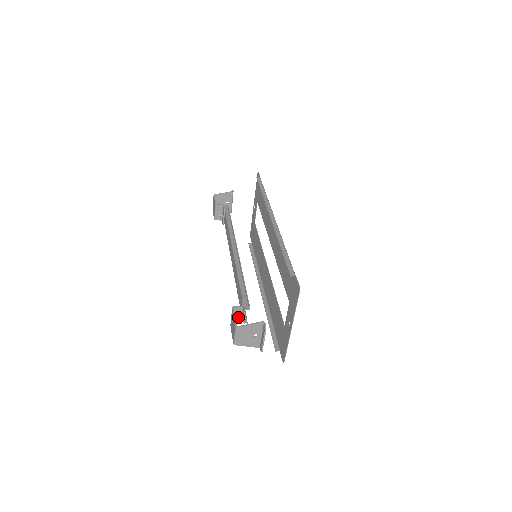
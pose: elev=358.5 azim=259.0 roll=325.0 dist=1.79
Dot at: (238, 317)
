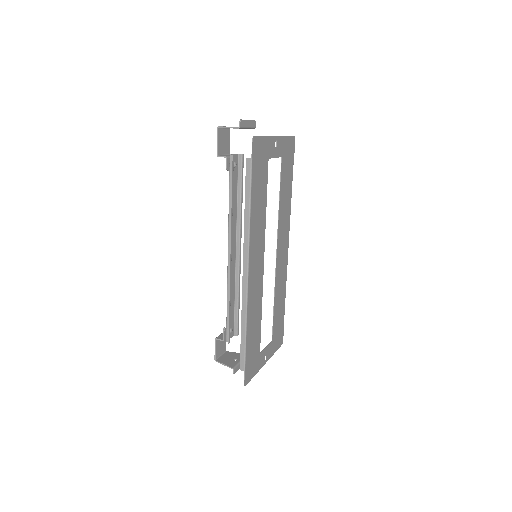
Dot at: occluded
